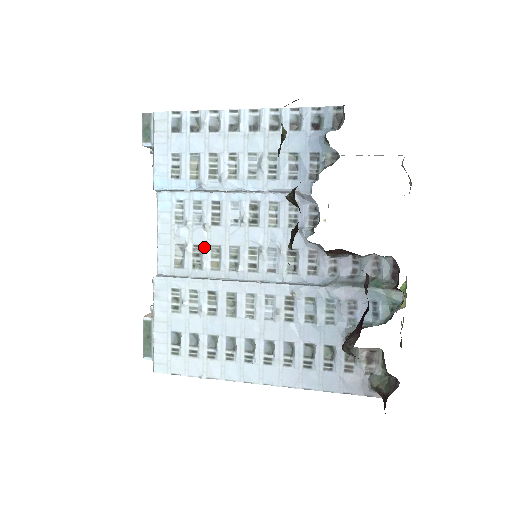
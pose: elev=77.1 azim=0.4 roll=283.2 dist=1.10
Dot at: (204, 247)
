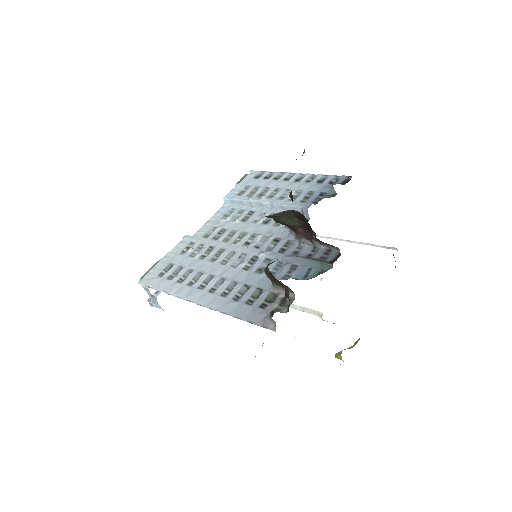
Dot at: (227, 230)
